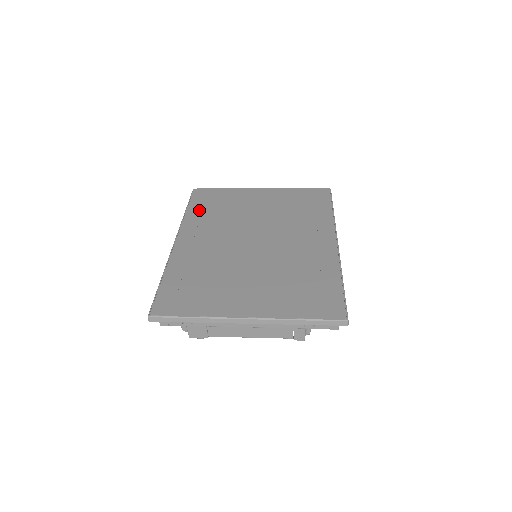
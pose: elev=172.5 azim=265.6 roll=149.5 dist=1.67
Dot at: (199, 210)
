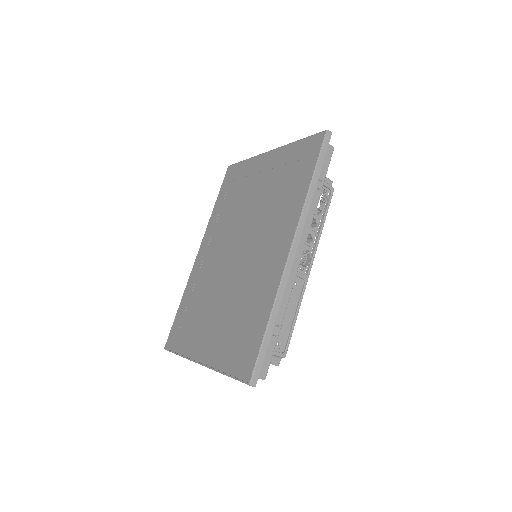
Dot at: (221, 203)
